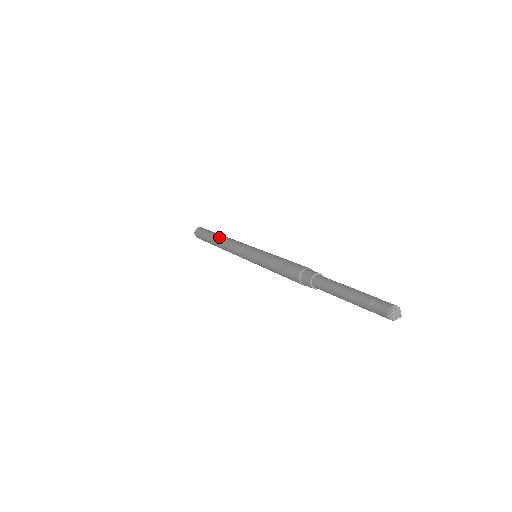
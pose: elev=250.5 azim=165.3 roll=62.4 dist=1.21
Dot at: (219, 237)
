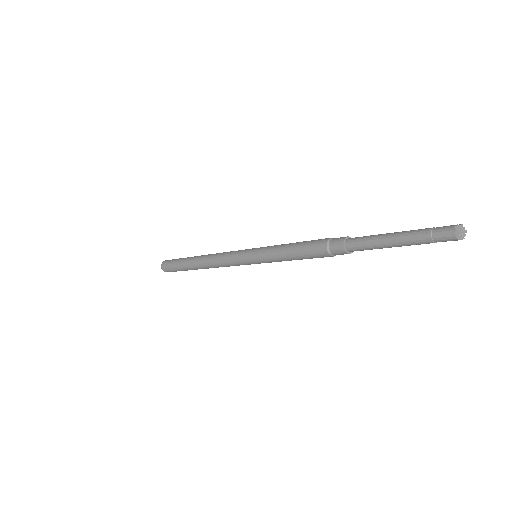
Dot at: (198, 260)
